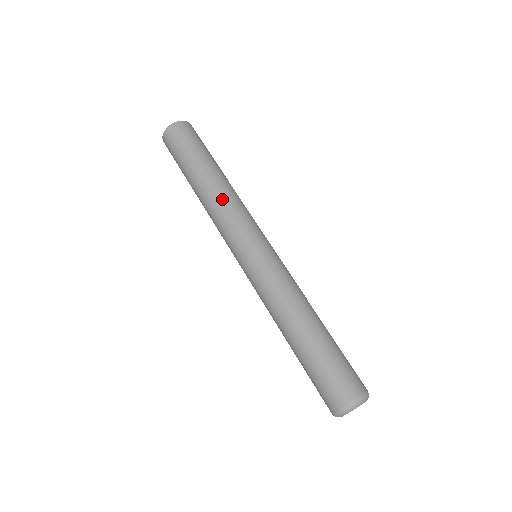
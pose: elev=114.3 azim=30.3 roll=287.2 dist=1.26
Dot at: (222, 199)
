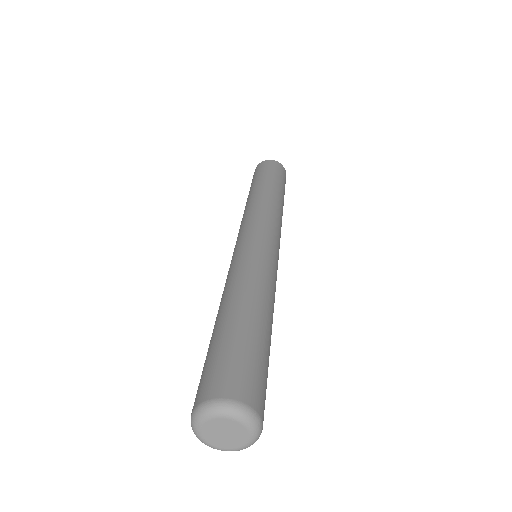
Dot at: (247, 207)
